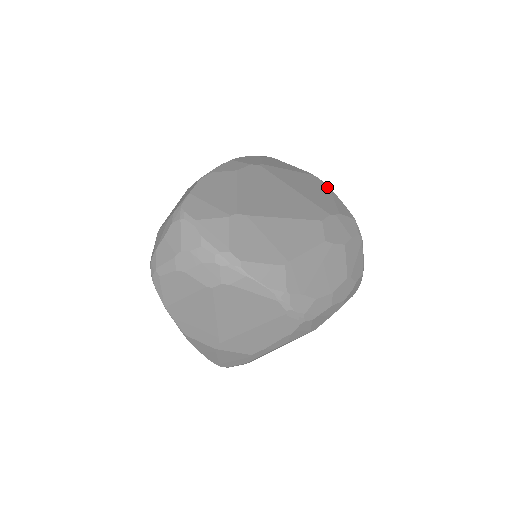
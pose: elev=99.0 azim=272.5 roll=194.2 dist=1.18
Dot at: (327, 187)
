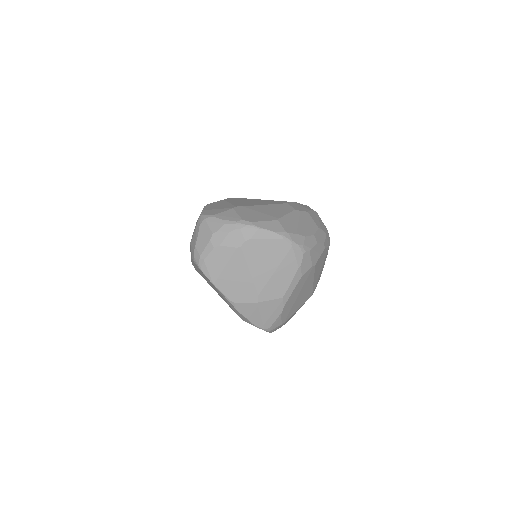
Dot at: occluded
